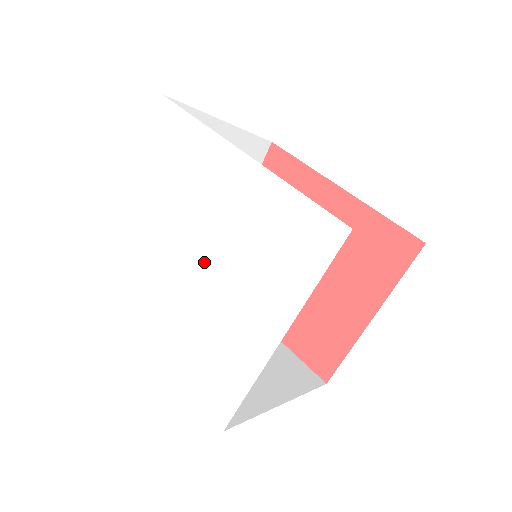
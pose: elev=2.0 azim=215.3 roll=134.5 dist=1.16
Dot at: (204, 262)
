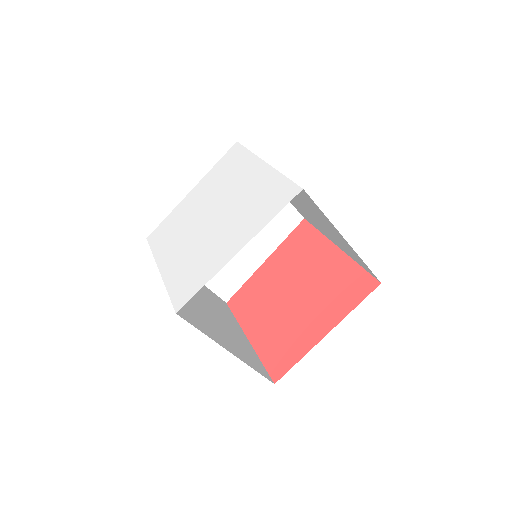
Dot at: (216, 218)
